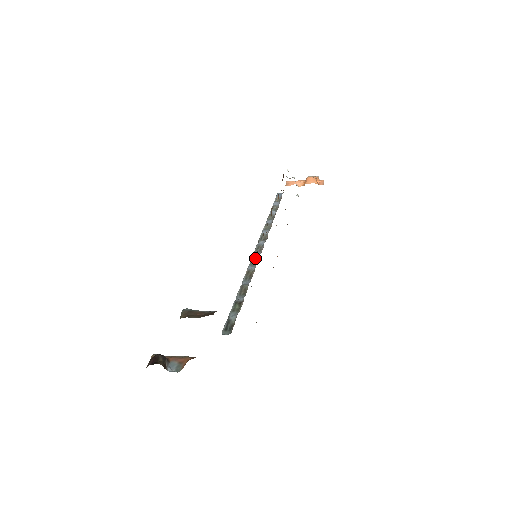
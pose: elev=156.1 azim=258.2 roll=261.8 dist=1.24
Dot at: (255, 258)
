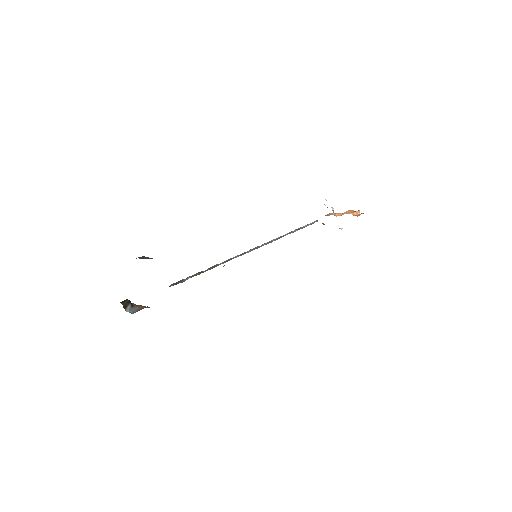
Dot at: occluded
